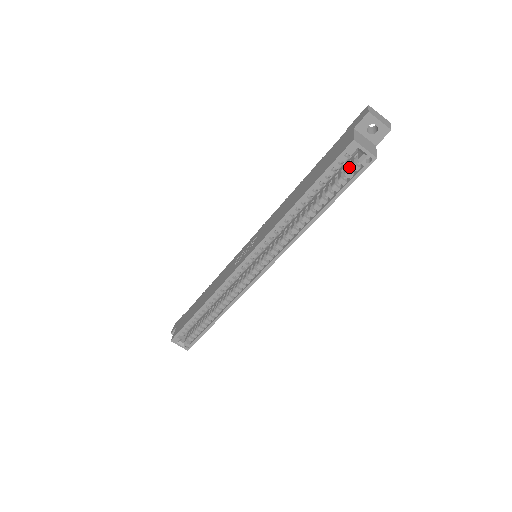
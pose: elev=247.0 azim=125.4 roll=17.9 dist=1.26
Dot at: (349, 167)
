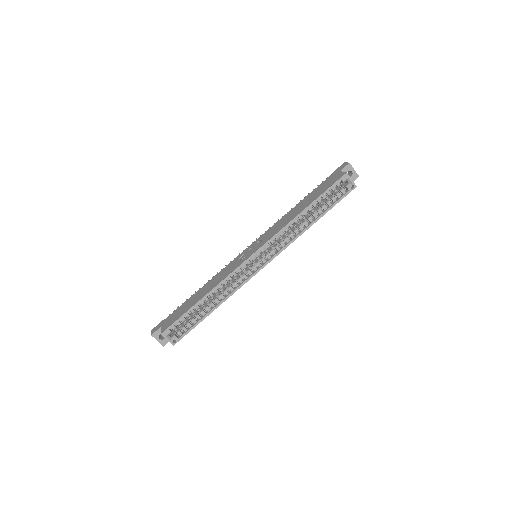
Dot at: (338, 192)
